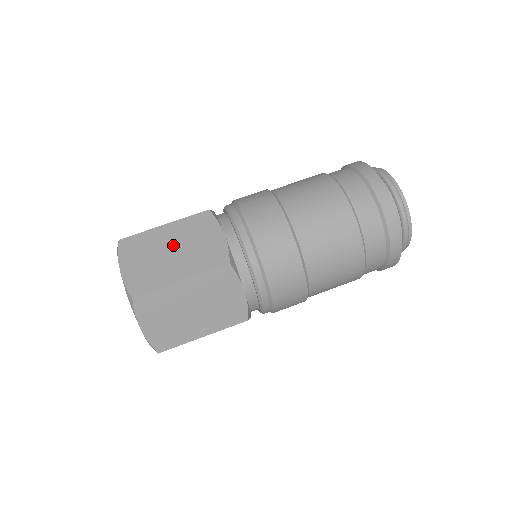
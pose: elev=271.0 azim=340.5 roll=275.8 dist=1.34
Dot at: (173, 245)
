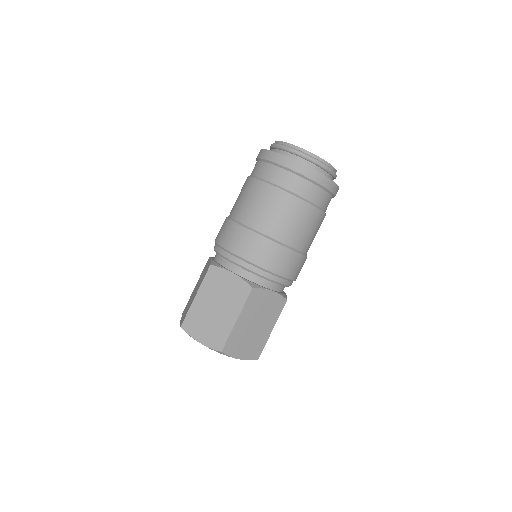
Dot at: (212, 304)
